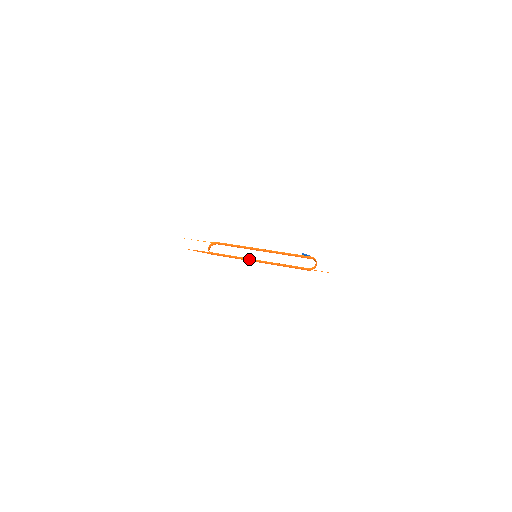
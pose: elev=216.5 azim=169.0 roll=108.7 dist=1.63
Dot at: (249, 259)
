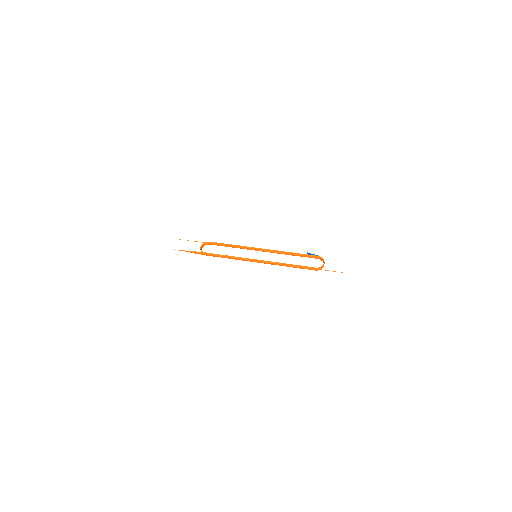
Dot at: (249, 259)
